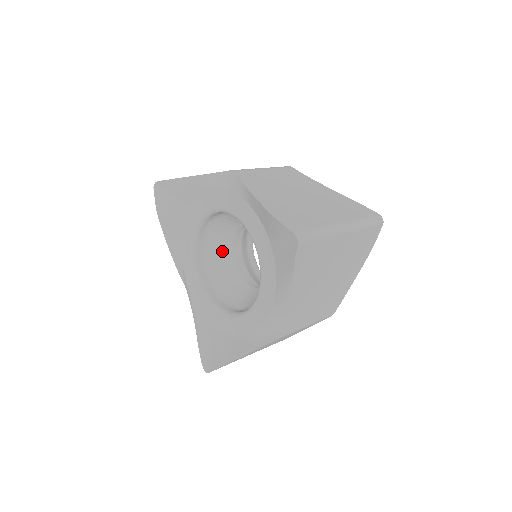
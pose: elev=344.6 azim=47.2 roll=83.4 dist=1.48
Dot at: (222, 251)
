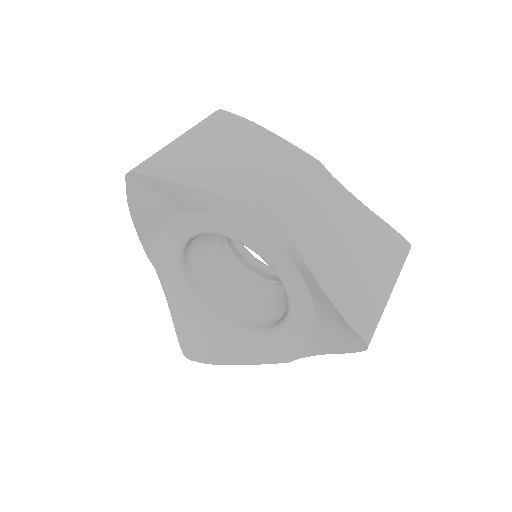
Dot at: (211, 242)
